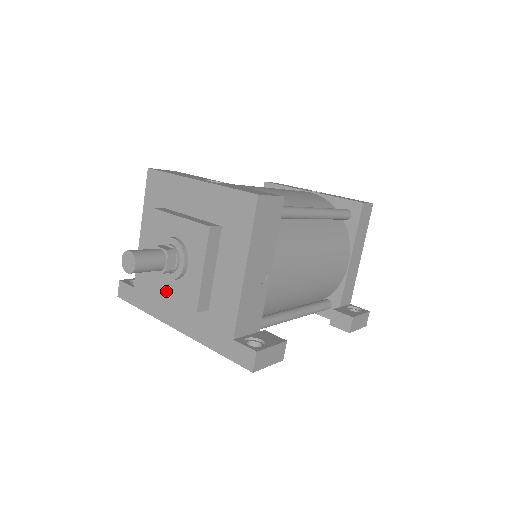
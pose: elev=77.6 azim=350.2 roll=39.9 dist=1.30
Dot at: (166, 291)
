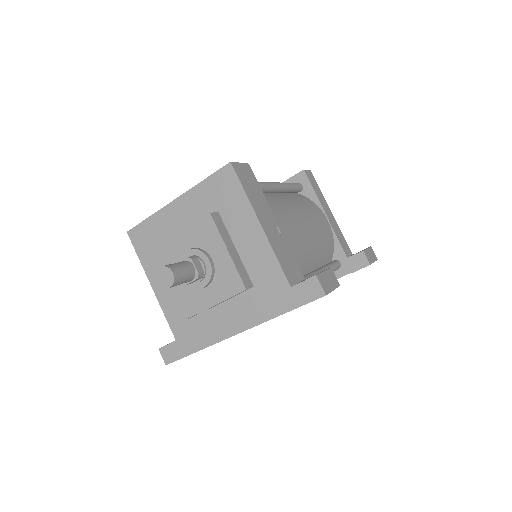
Dot at: (208, 302)
